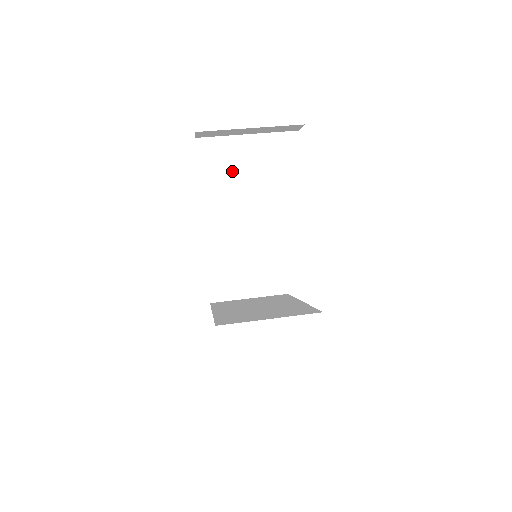
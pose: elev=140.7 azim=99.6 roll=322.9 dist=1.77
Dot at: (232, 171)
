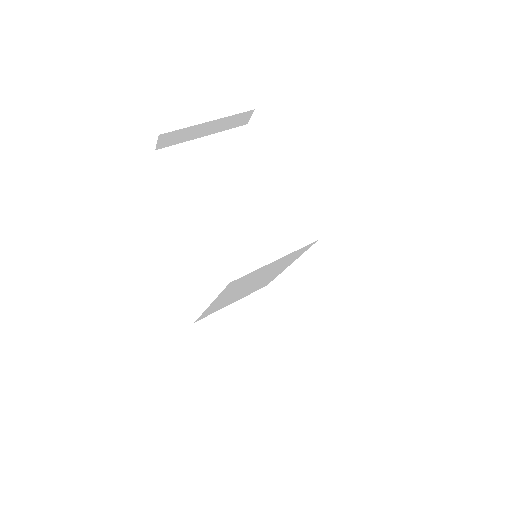
Dot at: (204, 171)
